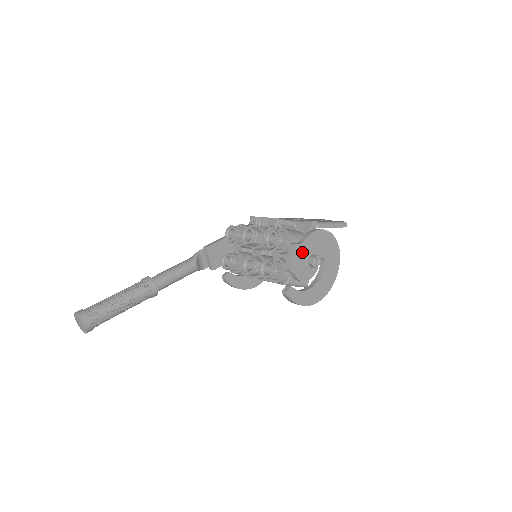
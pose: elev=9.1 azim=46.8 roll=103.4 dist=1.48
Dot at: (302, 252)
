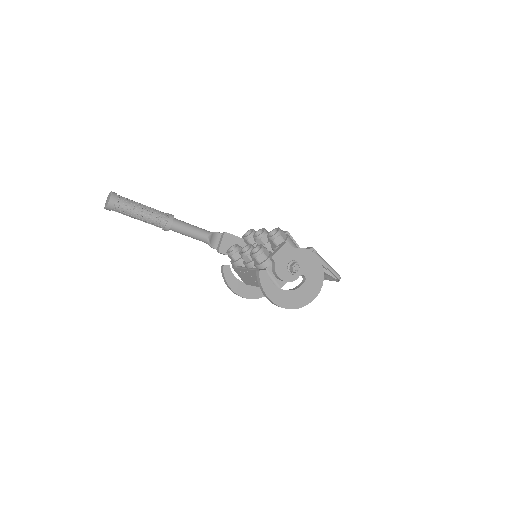
Dot at: (290, 254)
